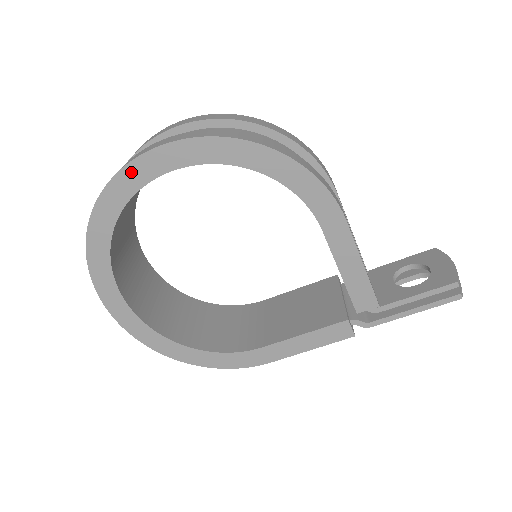
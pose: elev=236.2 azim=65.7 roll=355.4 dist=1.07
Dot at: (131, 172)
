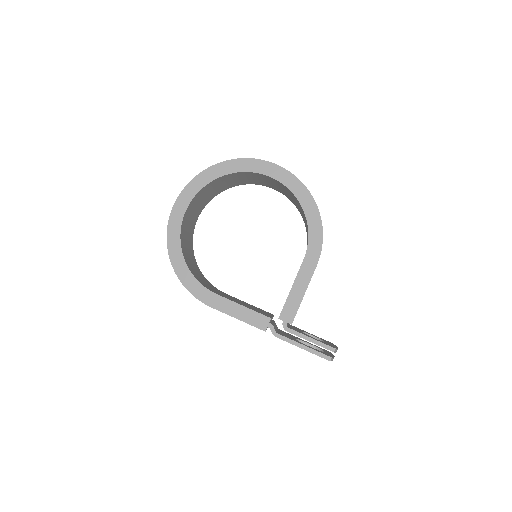
Dot at: (257, 163)
